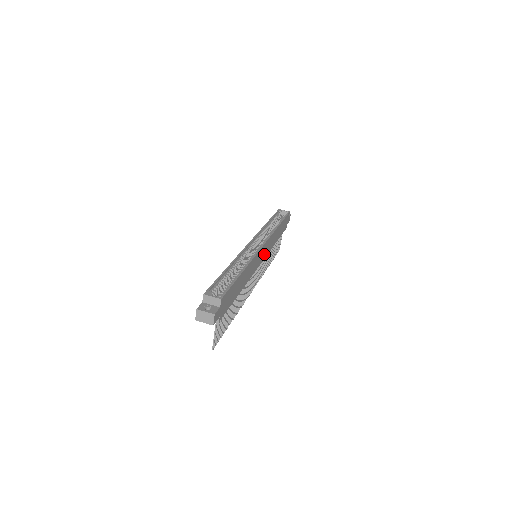
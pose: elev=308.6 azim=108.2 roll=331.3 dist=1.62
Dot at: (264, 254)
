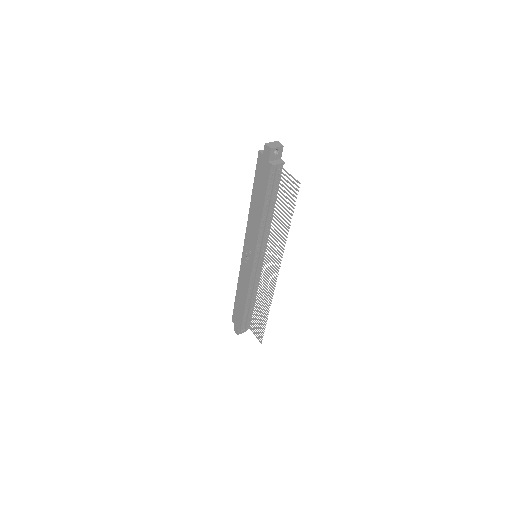
Dot at: occluded
